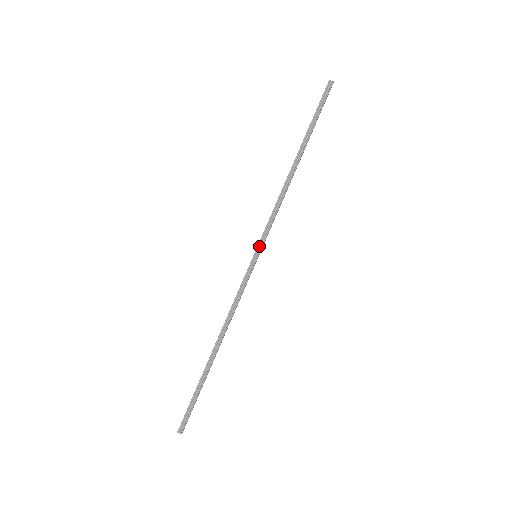
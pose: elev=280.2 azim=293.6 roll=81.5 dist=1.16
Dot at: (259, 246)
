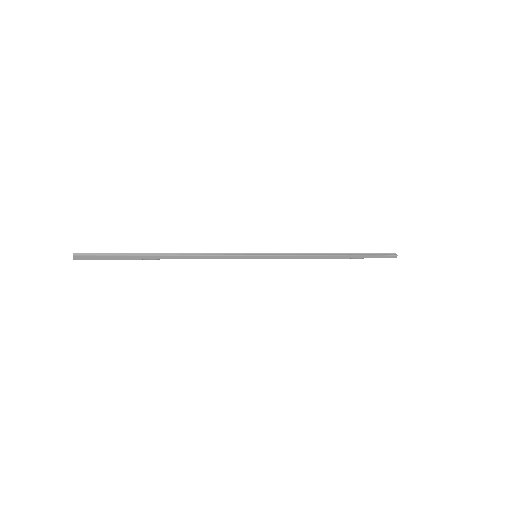
Dot at: (265, 254)
